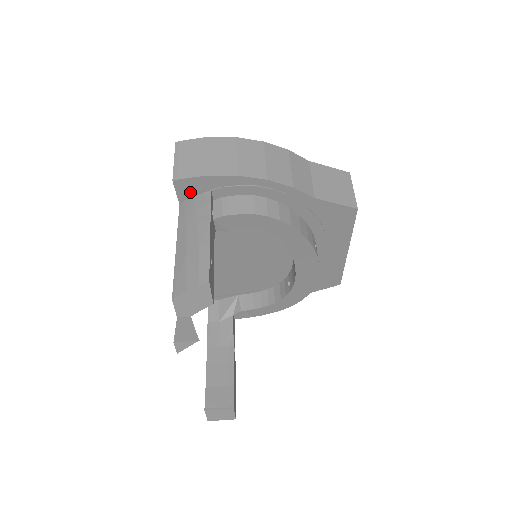
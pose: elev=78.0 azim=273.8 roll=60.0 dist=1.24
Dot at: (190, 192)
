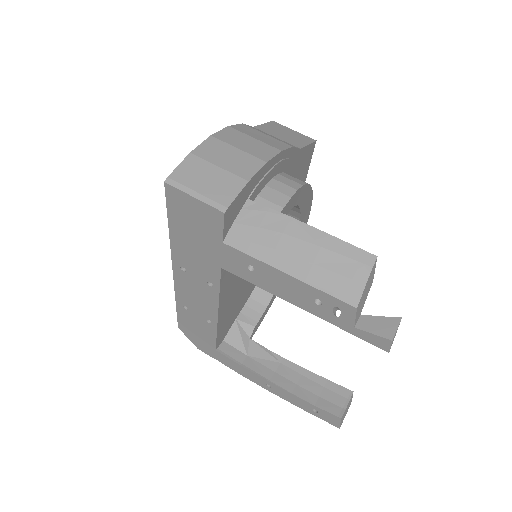
Dot at: (233, 217)
